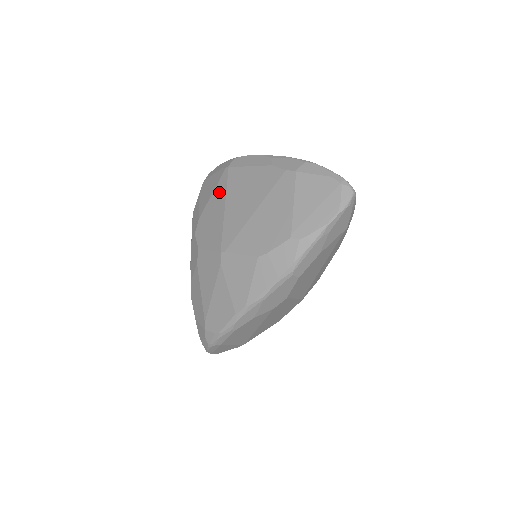
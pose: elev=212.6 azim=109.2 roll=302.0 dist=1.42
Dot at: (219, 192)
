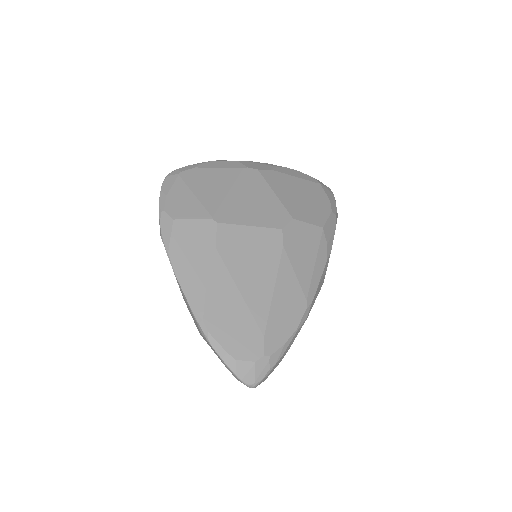
Dot at: occluded
